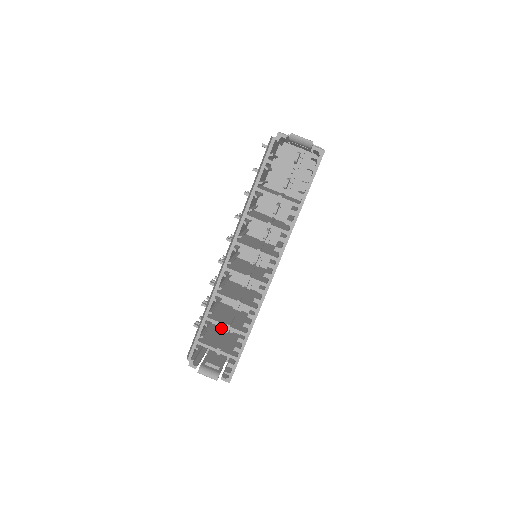
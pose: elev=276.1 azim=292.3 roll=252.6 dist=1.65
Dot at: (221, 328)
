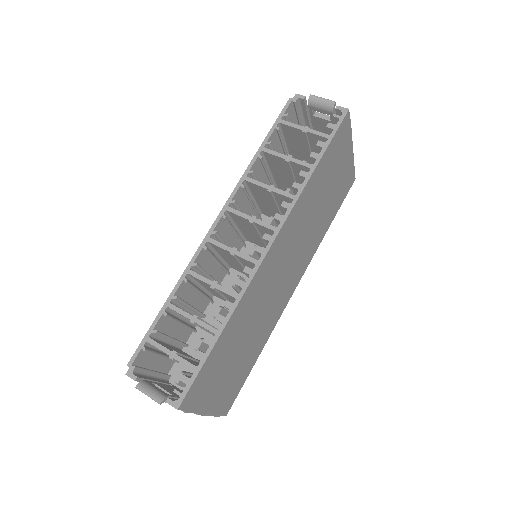
Dot at: occluded
